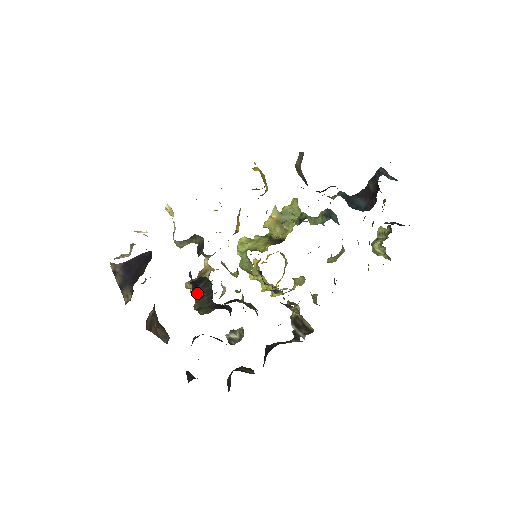
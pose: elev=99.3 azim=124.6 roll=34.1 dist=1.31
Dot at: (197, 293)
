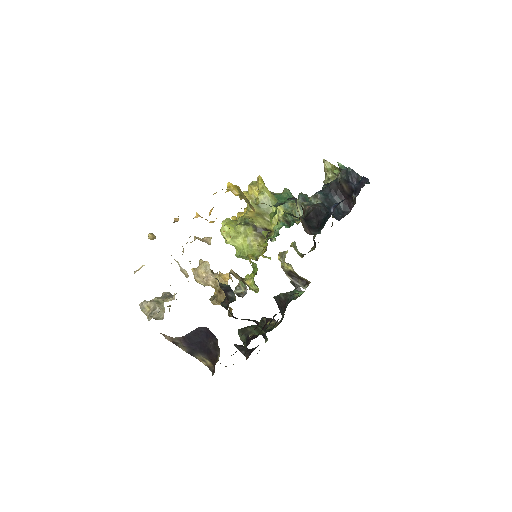
Dot at: occluded
